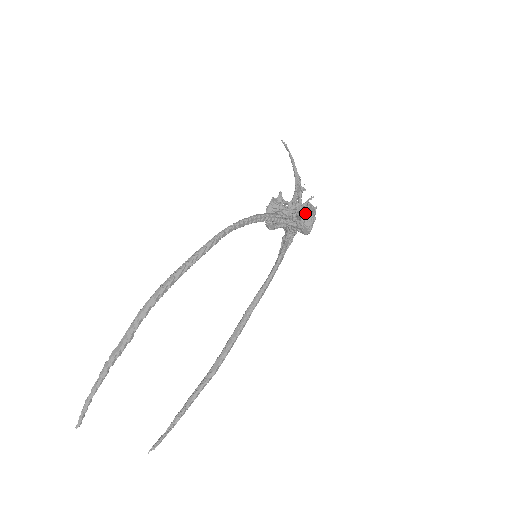
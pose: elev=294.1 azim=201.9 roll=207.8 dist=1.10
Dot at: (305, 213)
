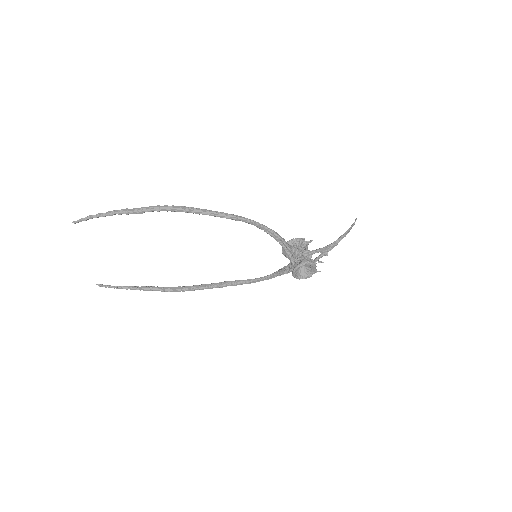
Dot at: (304, 264)
